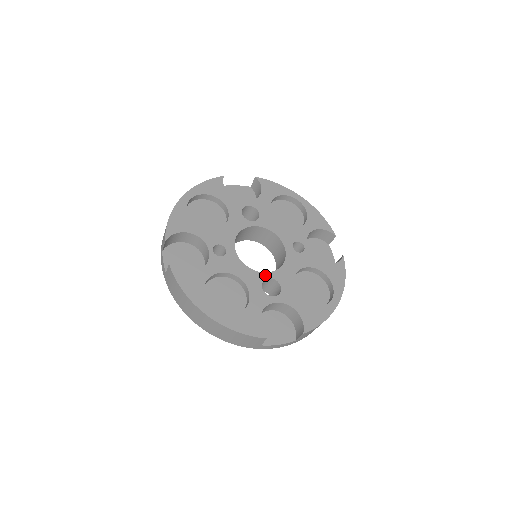
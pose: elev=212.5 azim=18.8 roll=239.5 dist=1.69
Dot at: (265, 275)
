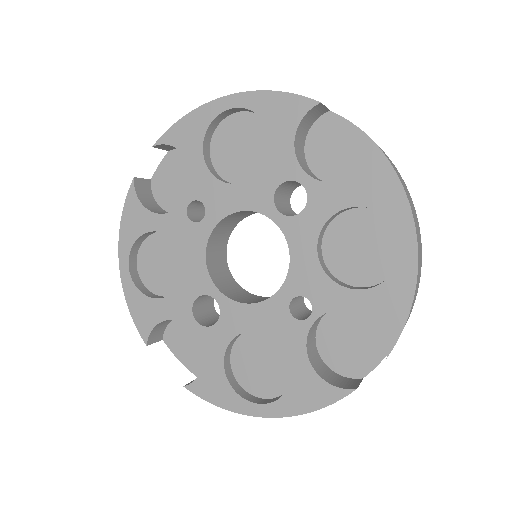
Dot at: (214, 291)
